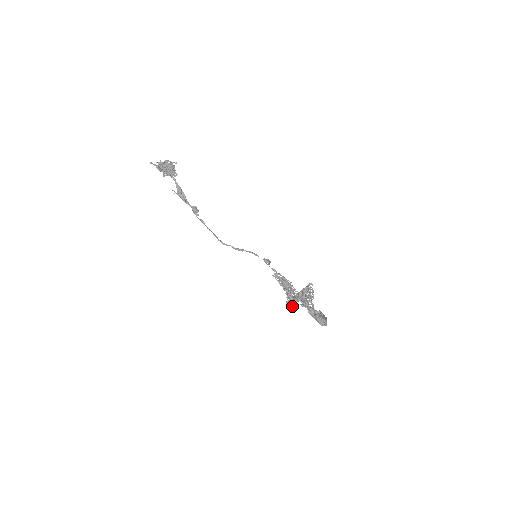
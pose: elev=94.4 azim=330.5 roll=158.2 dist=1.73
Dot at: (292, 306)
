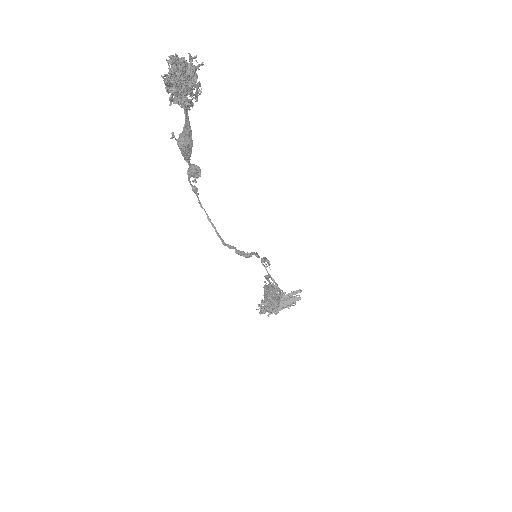
Dot at: occluded
